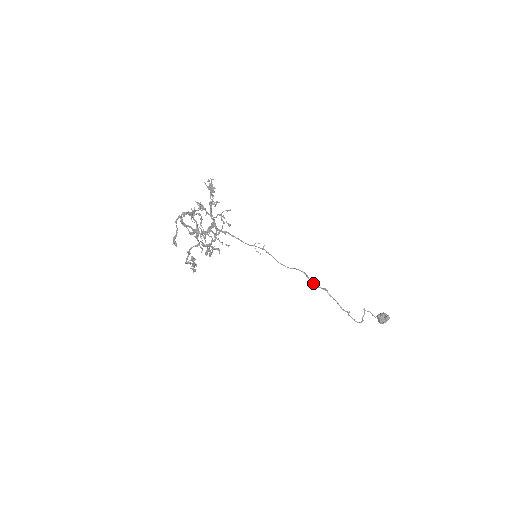
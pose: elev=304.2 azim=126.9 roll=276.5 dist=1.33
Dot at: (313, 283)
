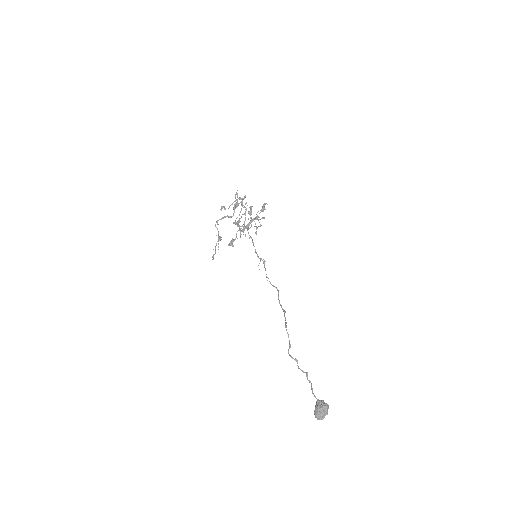
Dot at: occluded
